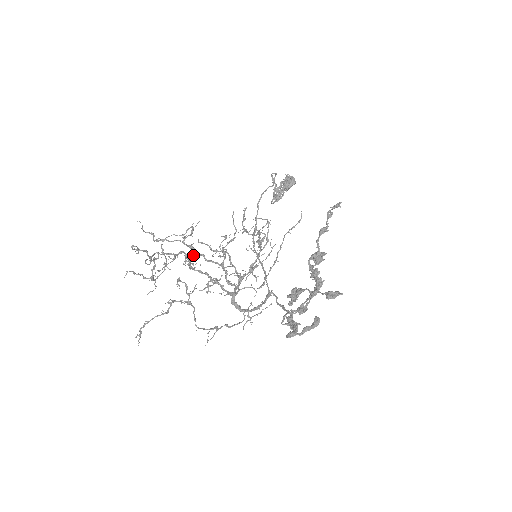
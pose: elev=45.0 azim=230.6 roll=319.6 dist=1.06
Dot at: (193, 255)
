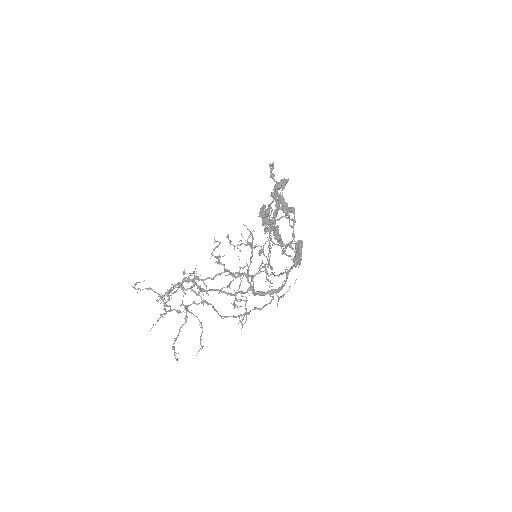
Dot at: occluded
